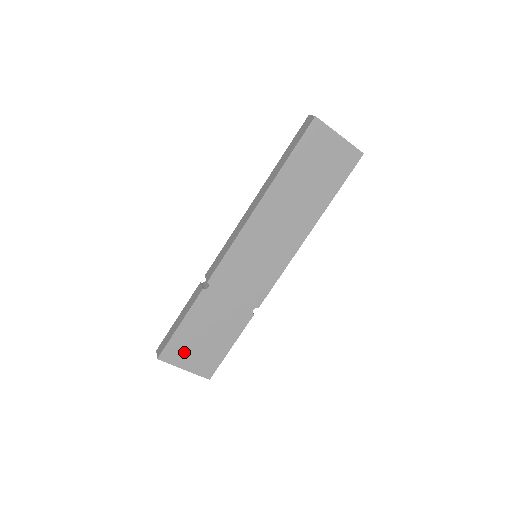
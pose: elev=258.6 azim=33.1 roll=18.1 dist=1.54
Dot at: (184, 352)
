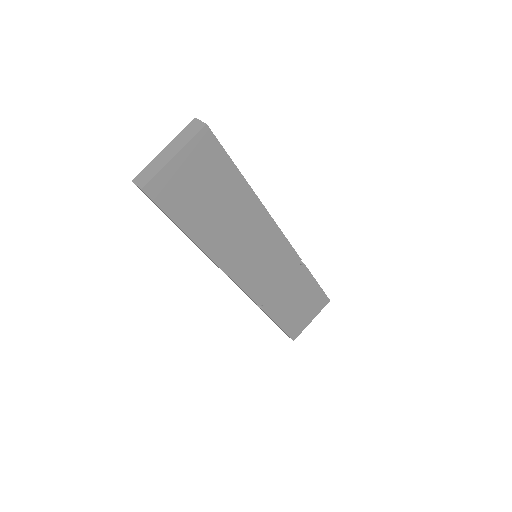
Dot at: (300, 322)
